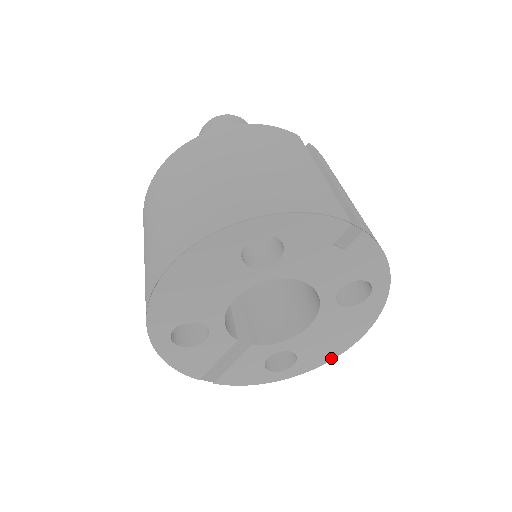
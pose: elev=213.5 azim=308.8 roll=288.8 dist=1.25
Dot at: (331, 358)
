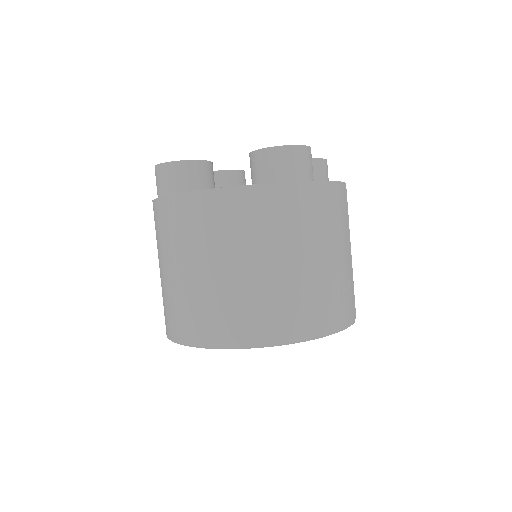
Dot at: occluded
